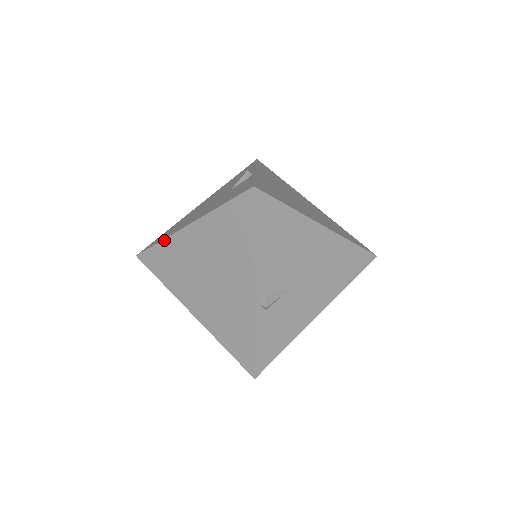
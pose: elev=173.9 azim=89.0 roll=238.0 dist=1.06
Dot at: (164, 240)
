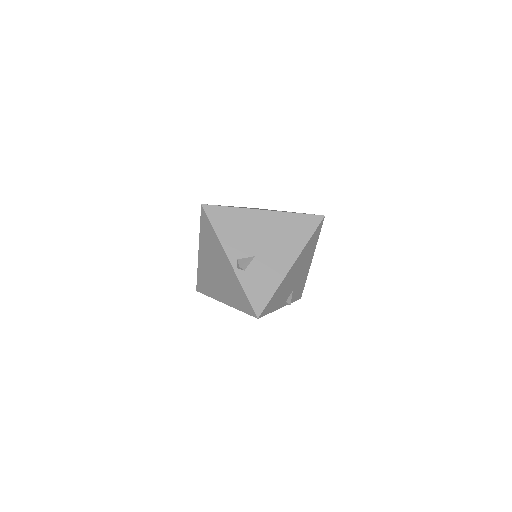
Dot at: (198, 269)
